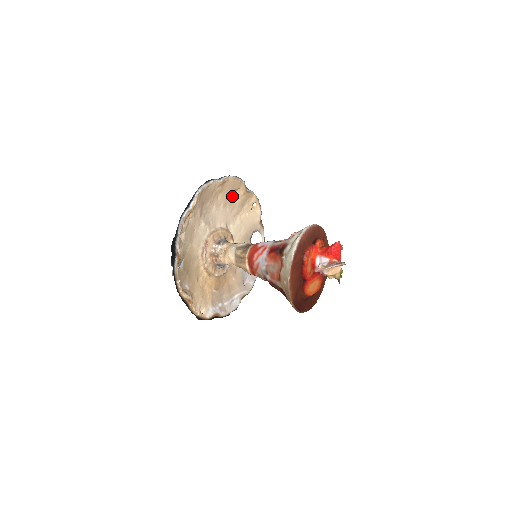
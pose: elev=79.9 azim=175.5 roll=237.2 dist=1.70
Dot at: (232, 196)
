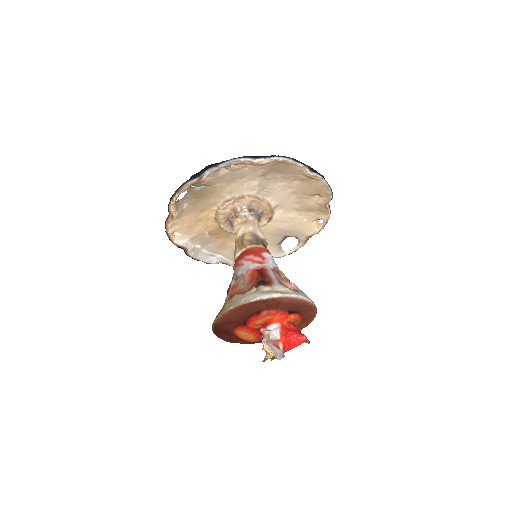
Dot at: (309, 194)
